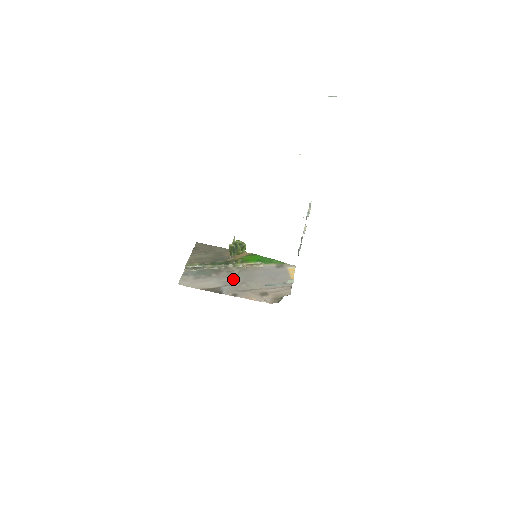
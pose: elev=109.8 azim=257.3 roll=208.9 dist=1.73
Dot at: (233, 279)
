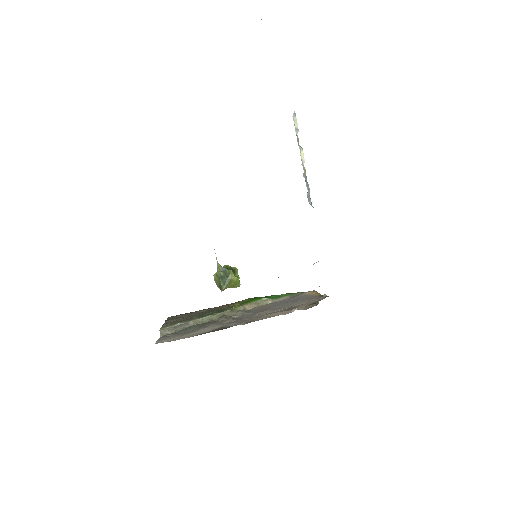
Dot at: (238, 318)
